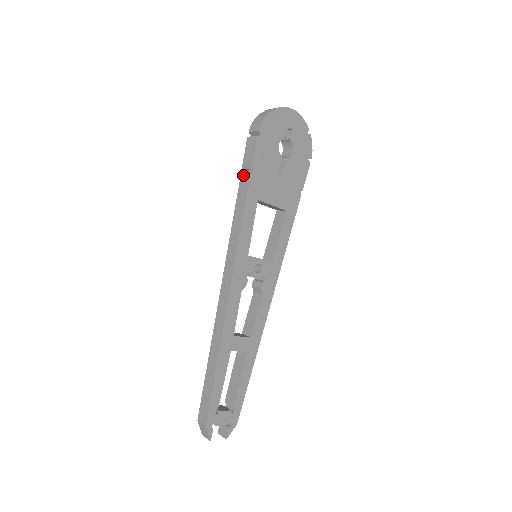
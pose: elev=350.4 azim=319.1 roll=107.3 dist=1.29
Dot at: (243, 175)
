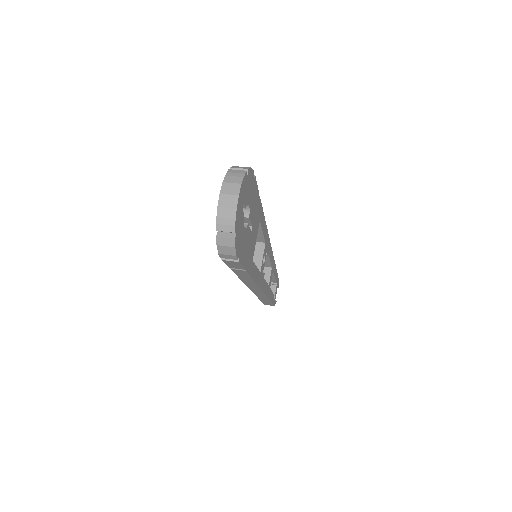
Dot at: (235, 270)
